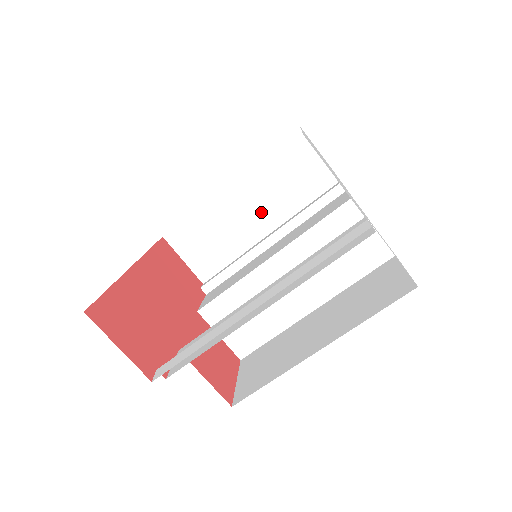
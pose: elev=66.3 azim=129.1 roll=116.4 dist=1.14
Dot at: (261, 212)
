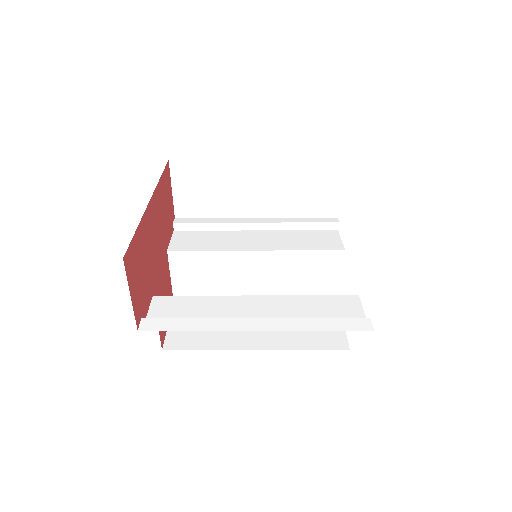
Dot at: (264, 198)
